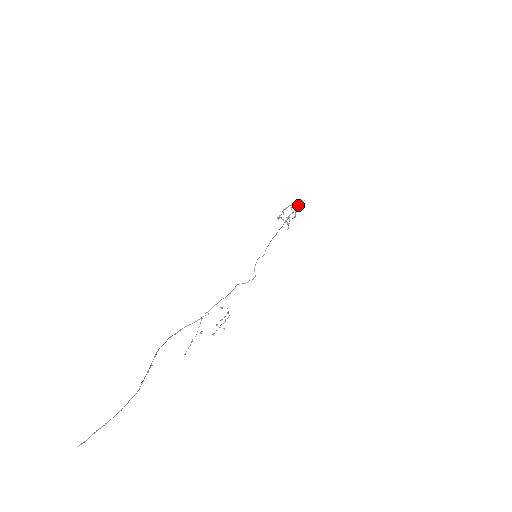
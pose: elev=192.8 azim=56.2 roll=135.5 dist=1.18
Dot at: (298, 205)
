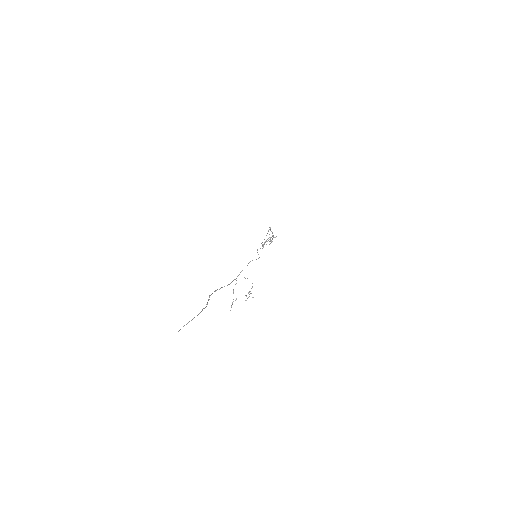
Dot at: occluded
